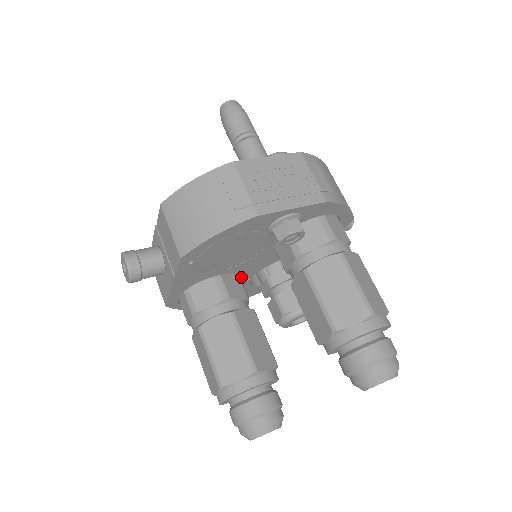
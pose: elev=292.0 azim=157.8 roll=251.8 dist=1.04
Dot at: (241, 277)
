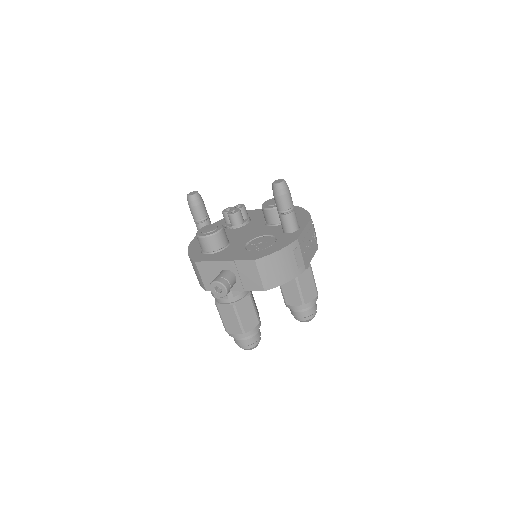
Dot at: occluded
